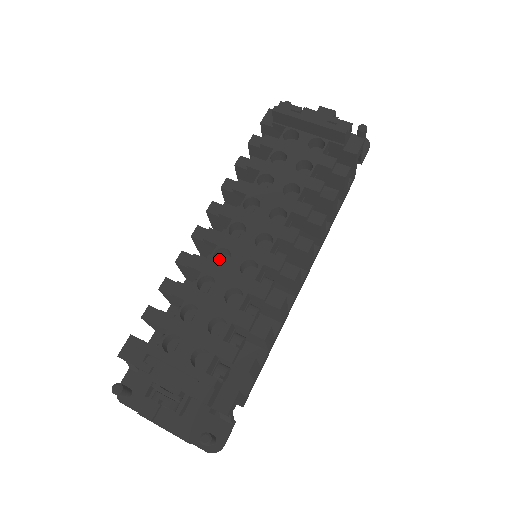
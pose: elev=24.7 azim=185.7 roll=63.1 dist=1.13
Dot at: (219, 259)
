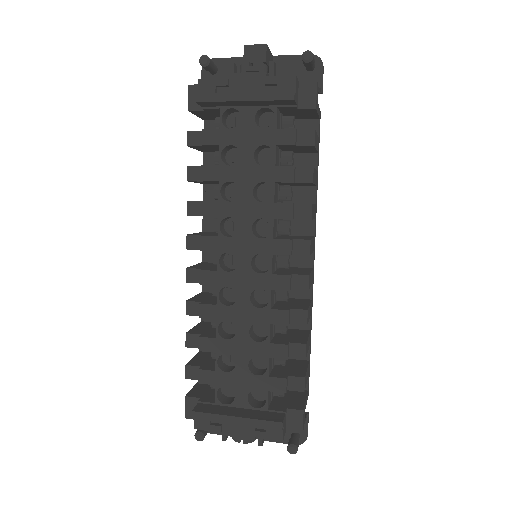
Dot at: (225, 292)
